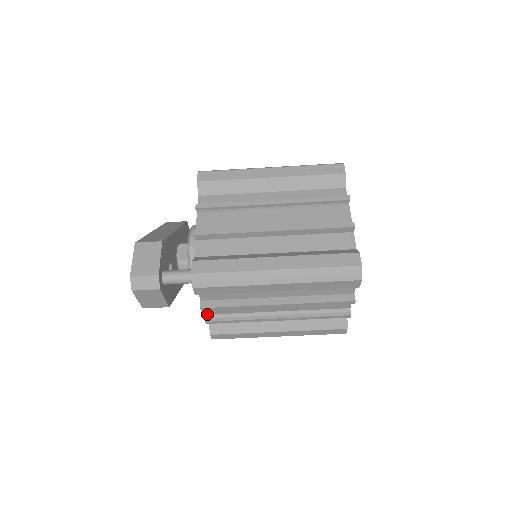
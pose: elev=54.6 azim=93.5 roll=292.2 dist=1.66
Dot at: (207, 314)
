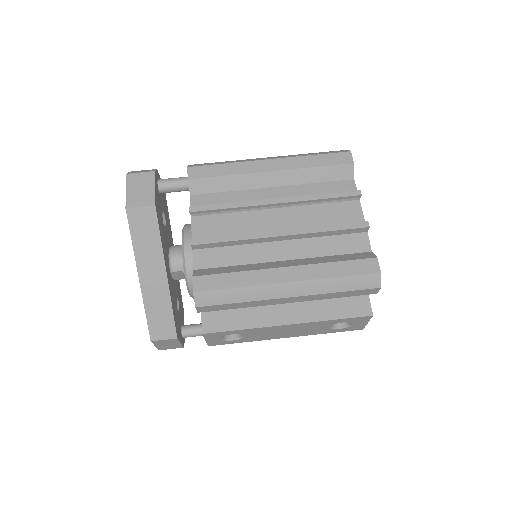
Dot at: occluded
